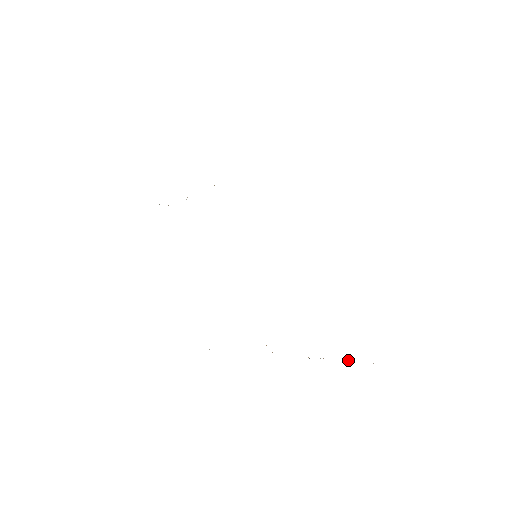
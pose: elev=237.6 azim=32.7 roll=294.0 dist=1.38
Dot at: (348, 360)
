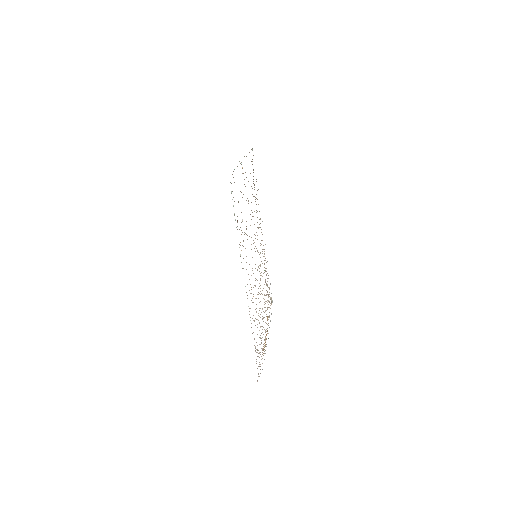
Dot at: occluded
